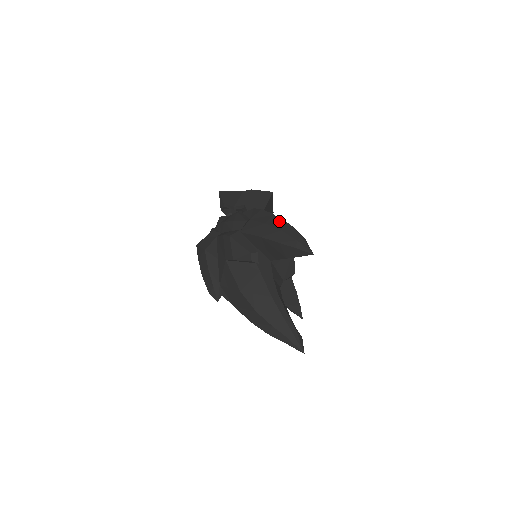
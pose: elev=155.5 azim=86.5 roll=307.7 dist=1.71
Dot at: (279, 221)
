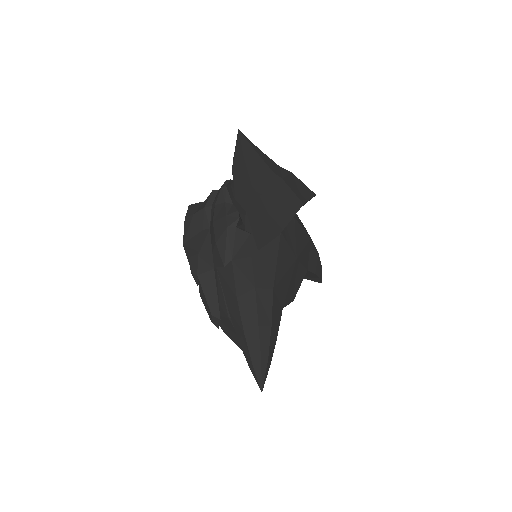
Dot at: (252, 311)
